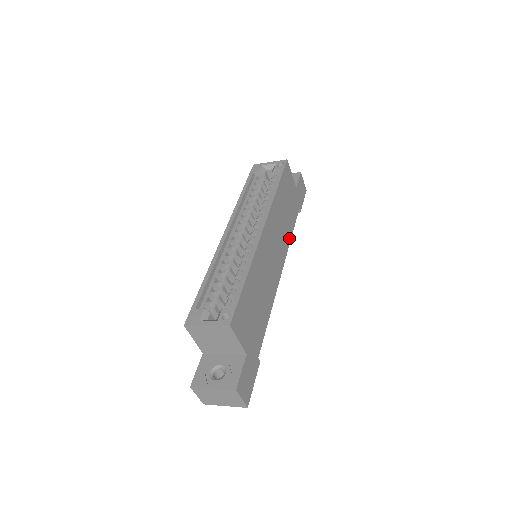
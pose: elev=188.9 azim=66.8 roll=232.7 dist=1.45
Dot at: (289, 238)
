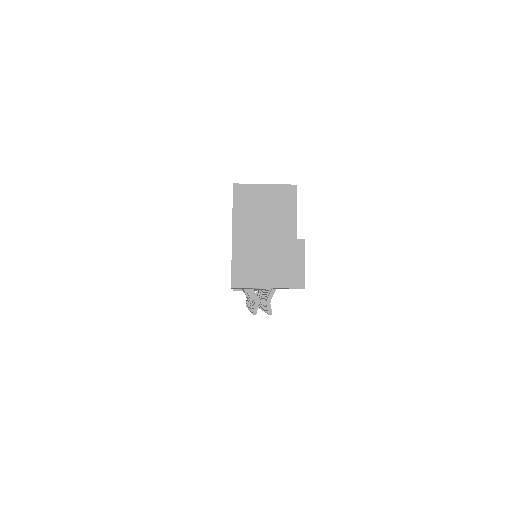
Dot at: occluded
